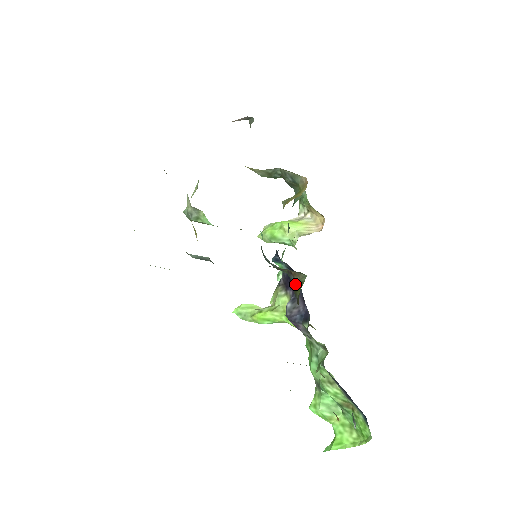
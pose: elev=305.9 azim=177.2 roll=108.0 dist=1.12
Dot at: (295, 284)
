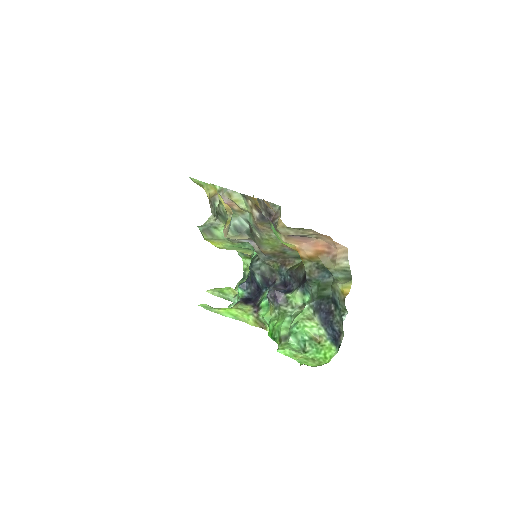
Dot at: (260, 296)
